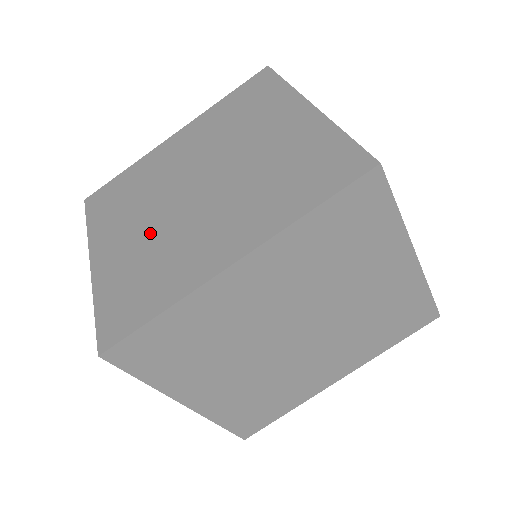
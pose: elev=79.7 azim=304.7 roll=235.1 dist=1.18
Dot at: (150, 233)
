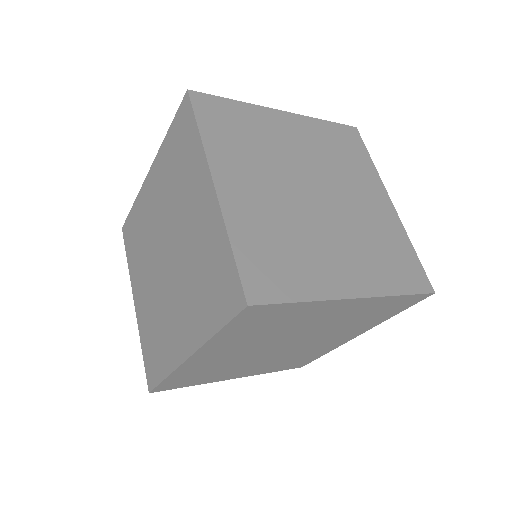
Dot at: (152, 295)
